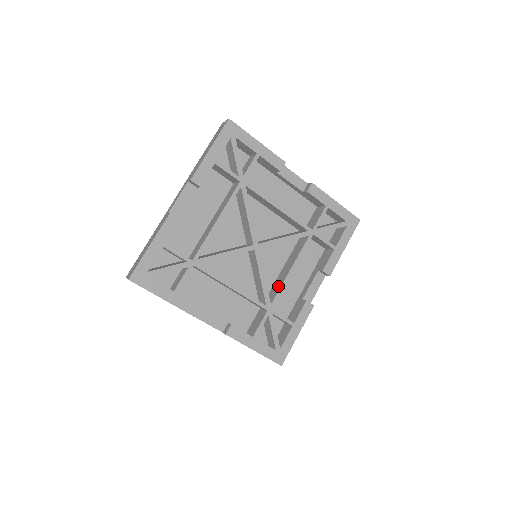
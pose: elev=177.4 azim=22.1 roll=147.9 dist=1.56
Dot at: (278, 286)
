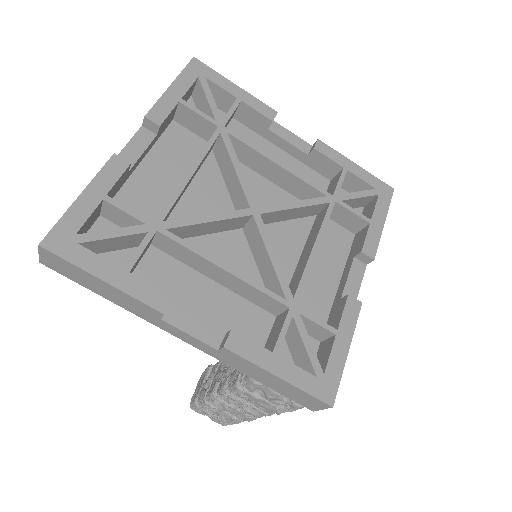
Dot at: (299, 274)
